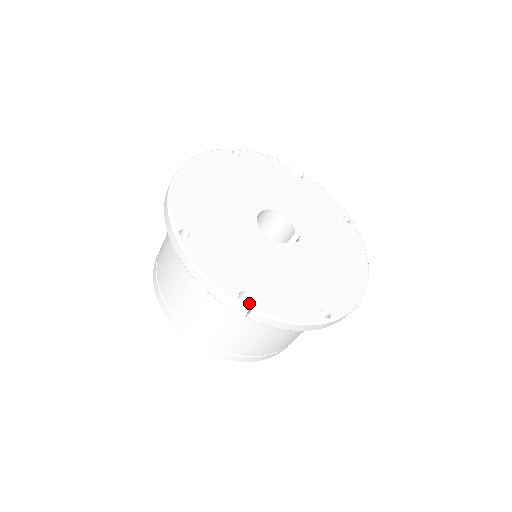
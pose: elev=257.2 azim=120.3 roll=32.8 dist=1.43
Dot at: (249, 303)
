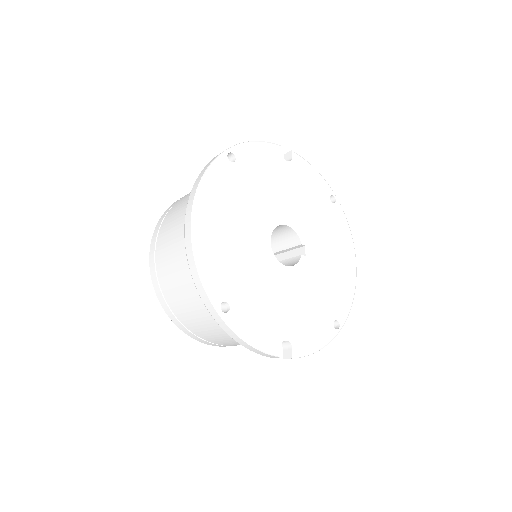
Dot at: (283, 344)
